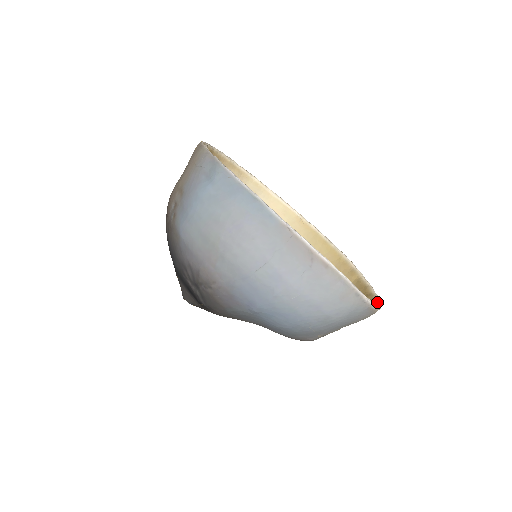
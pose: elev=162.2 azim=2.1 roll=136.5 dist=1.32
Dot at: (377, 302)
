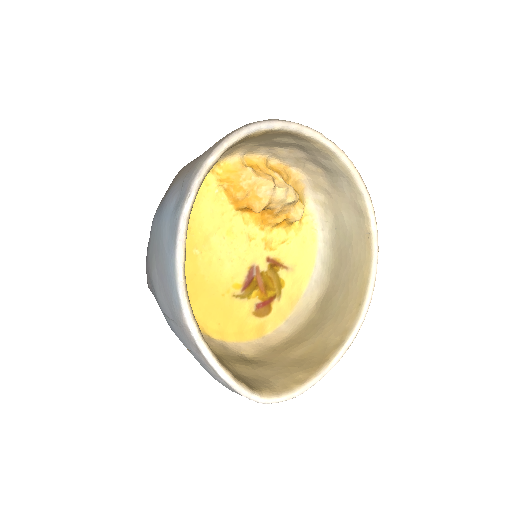
Dot at: (289, 393)
